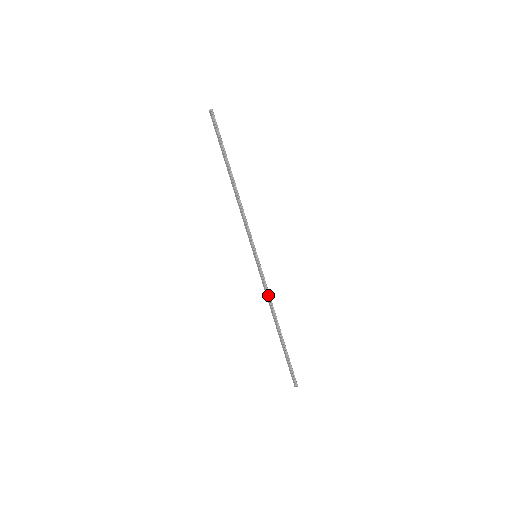
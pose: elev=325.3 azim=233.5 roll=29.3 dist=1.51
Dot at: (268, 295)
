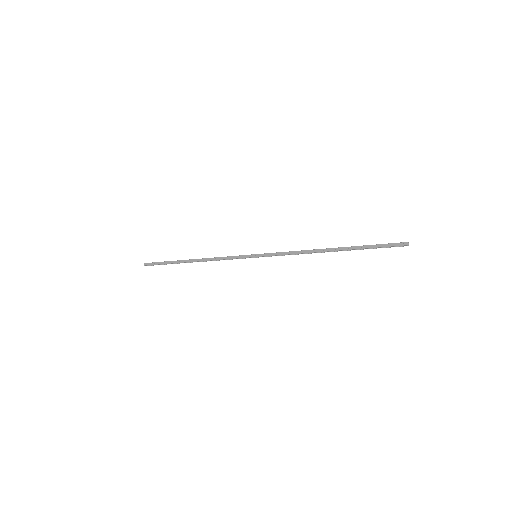
Dot at: (294, 252)
